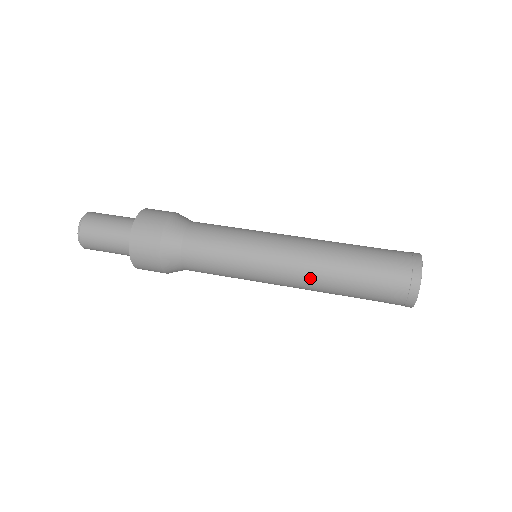
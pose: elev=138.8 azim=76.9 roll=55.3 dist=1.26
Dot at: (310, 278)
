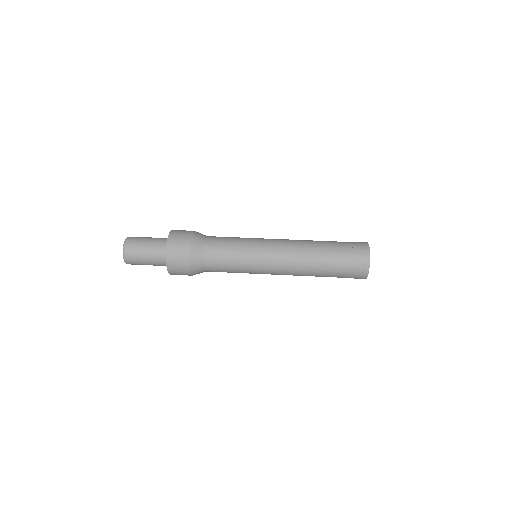
Dot at: (296, 275)
